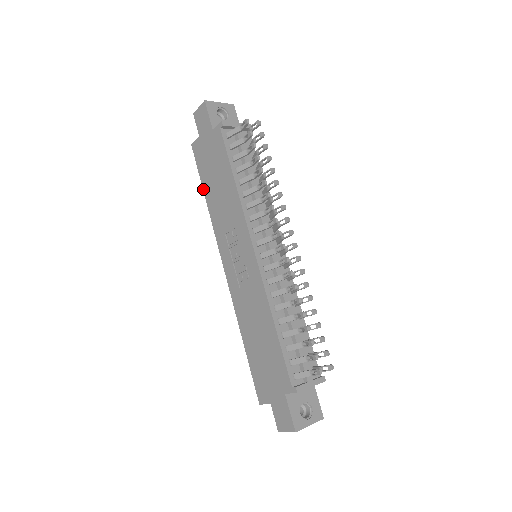
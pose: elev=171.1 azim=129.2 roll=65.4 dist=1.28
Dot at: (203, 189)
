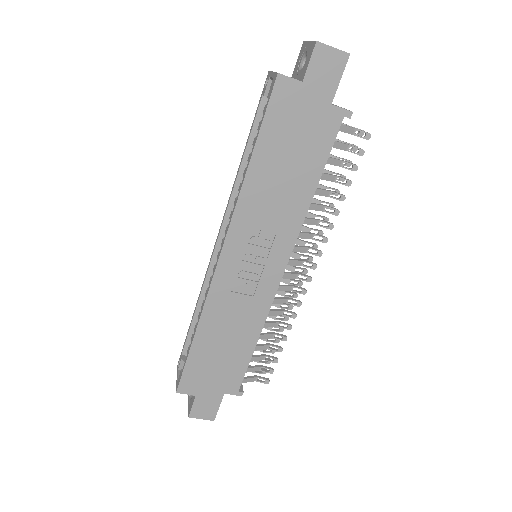
Dot at: (255, 149)
